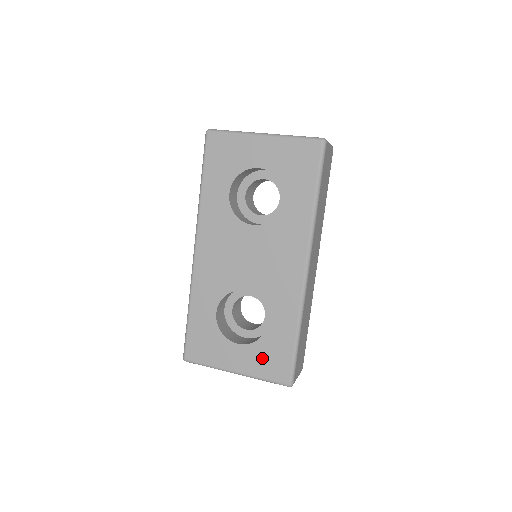
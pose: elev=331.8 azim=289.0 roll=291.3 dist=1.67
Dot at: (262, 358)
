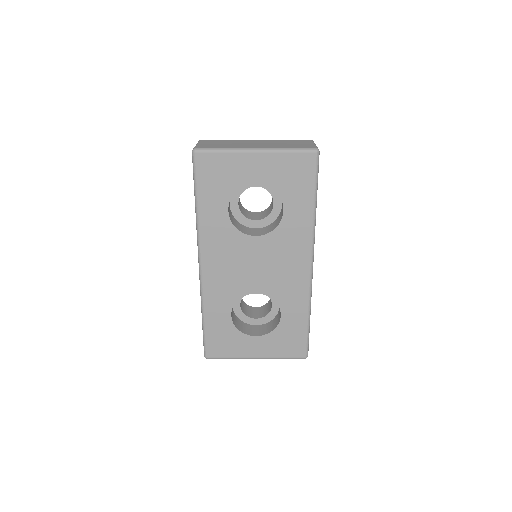
Dot at: (279, 343)
